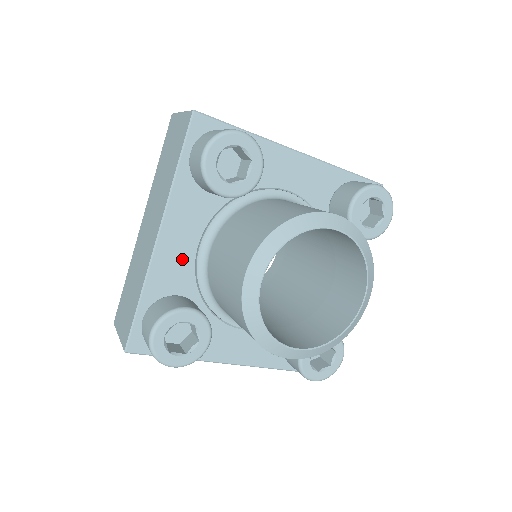
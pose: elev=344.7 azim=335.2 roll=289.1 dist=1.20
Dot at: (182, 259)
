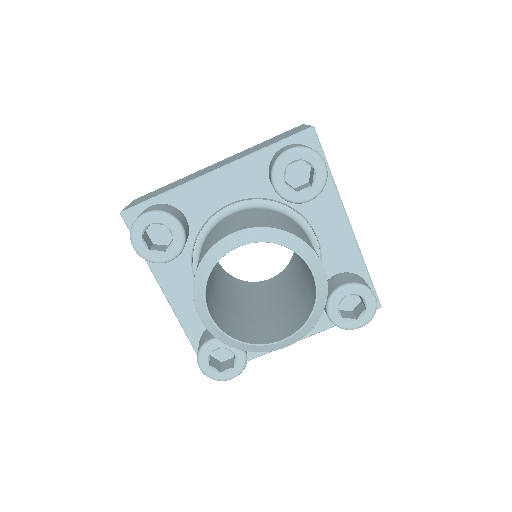
Dot at: occluded
